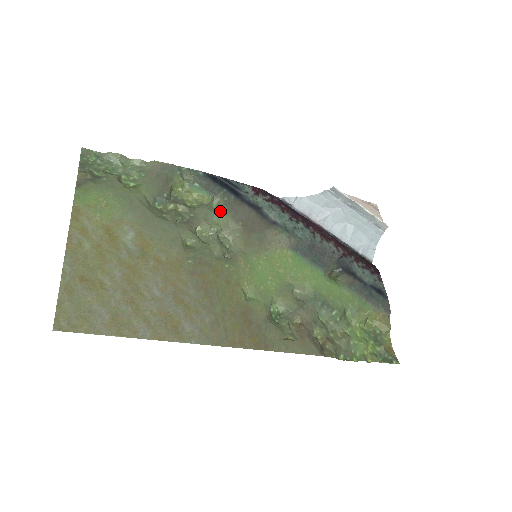
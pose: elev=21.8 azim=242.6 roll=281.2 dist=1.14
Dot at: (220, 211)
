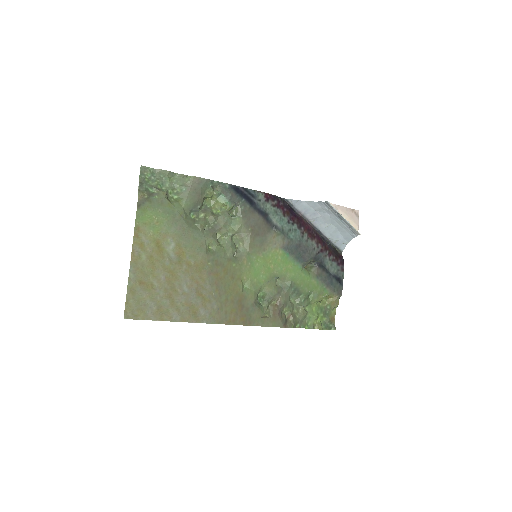
Dot at: (237, 219)
